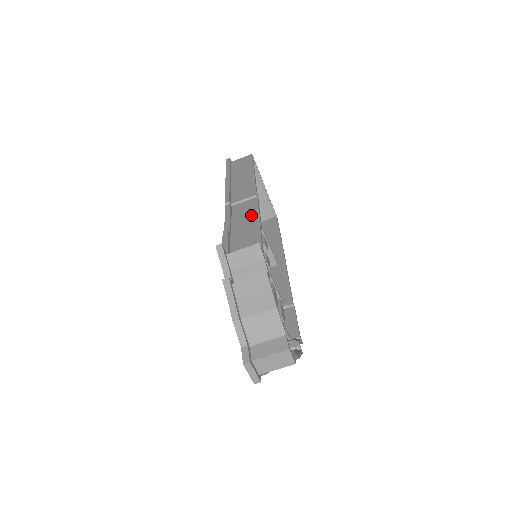
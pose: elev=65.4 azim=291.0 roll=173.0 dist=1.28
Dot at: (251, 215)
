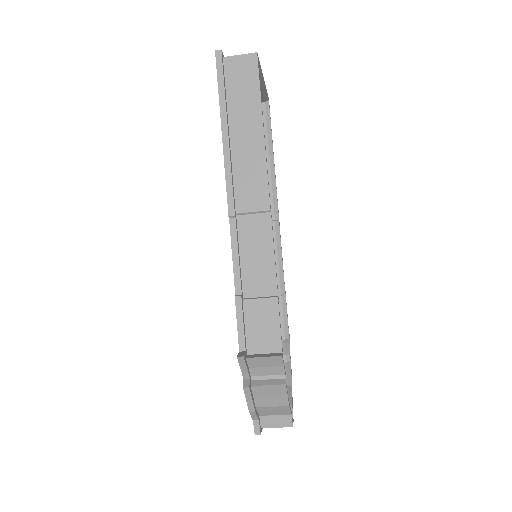
Dot at: (265, 259)
